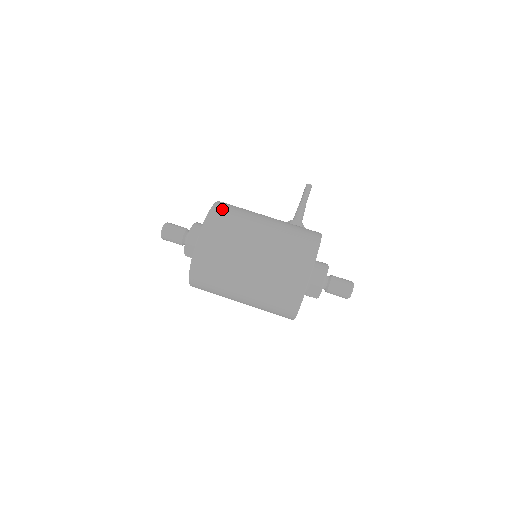
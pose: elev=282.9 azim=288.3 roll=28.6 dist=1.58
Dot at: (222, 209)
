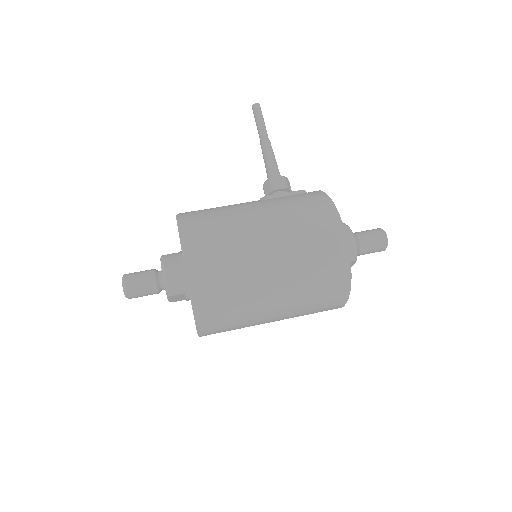
Dot at: (196, 239)
